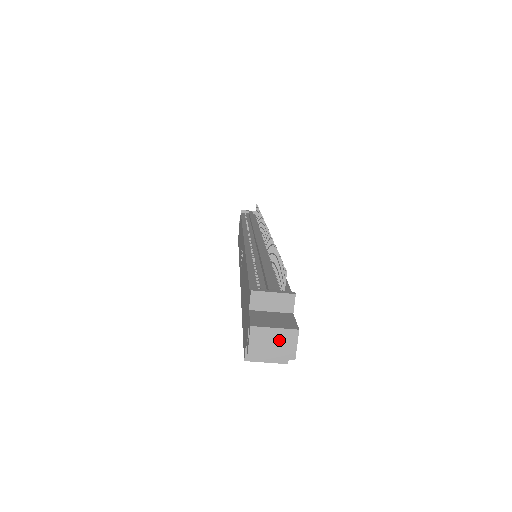
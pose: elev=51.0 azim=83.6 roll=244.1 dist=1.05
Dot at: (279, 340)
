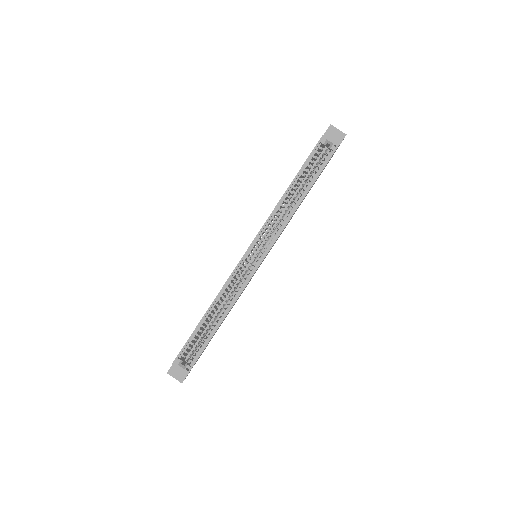
Dot at: occluded
